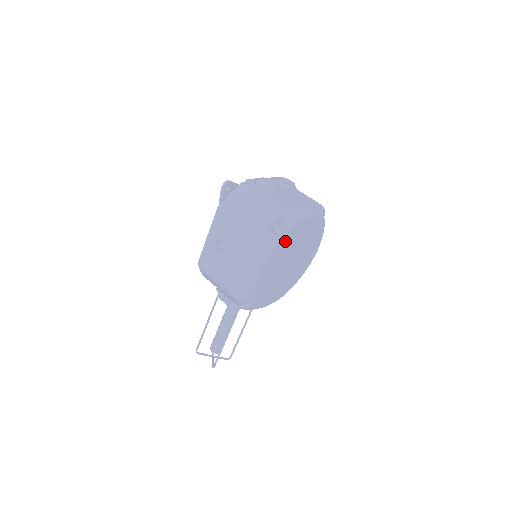
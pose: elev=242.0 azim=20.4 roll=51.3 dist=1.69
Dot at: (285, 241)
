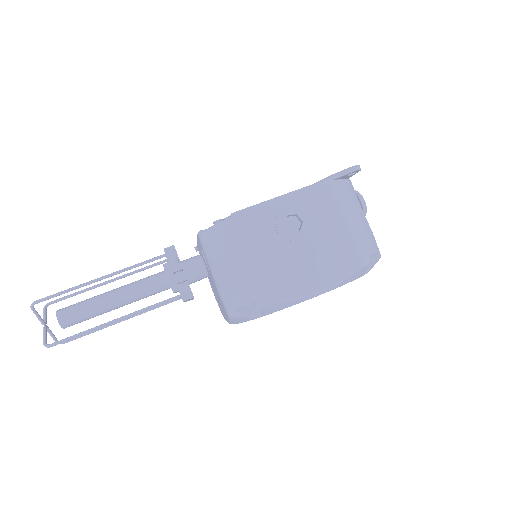
Dot at: occluded
